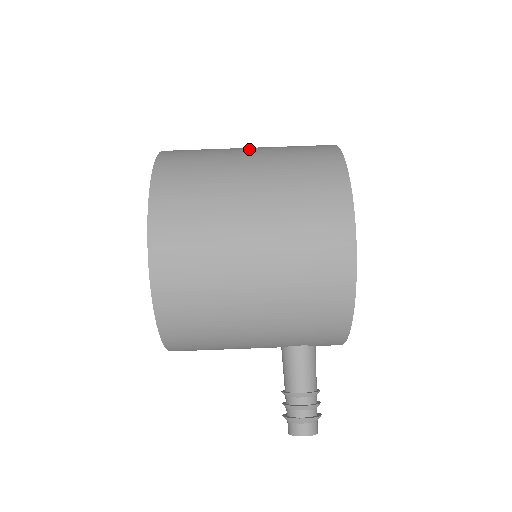
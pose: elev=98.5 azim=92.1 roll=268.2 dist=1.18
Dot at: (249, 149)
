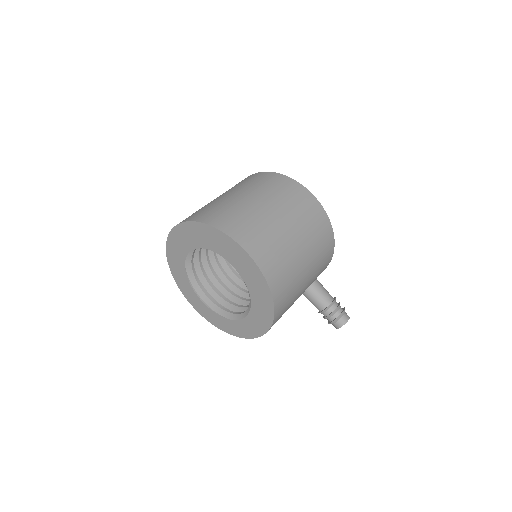
Dot at: (229, 194)
